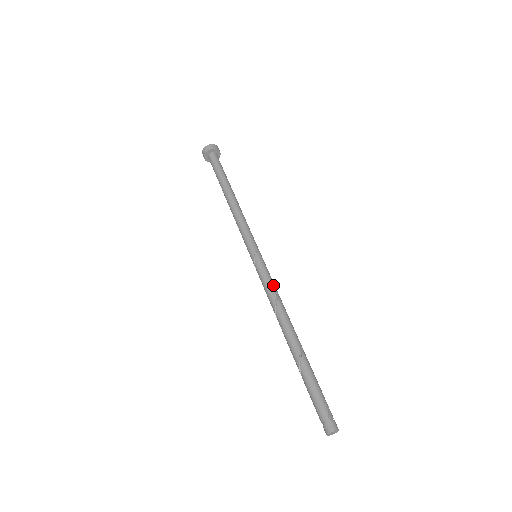
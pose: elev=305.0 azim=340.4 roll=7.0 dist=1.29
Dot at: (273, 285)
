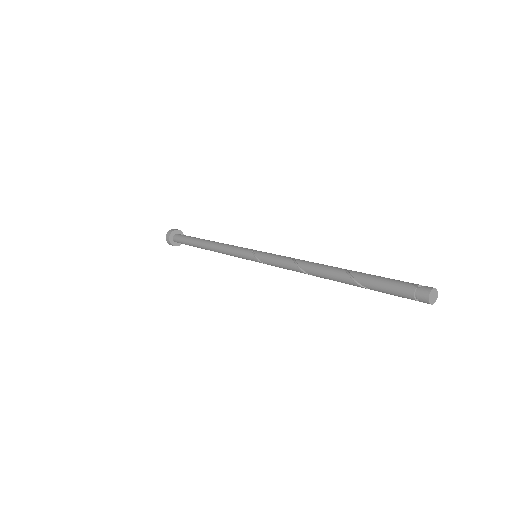
Dot at: (284, 256)
